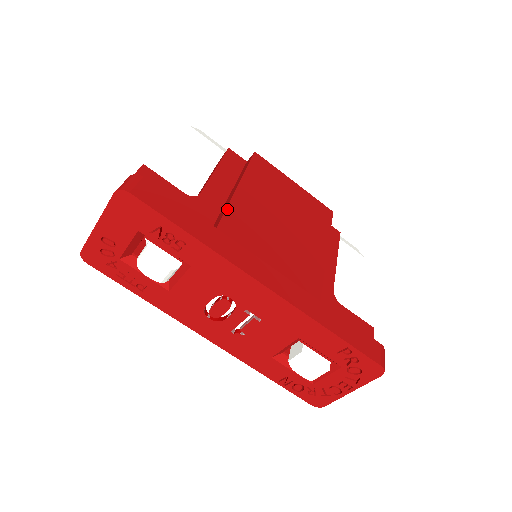
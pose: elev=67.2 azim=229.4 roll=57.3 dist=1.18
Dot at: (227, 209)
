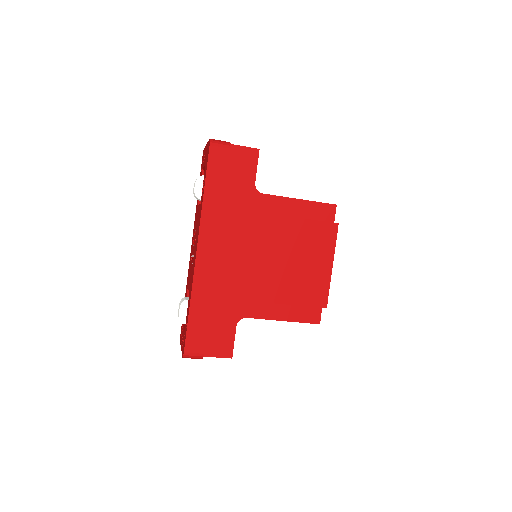
Dot at: (250, 211)
